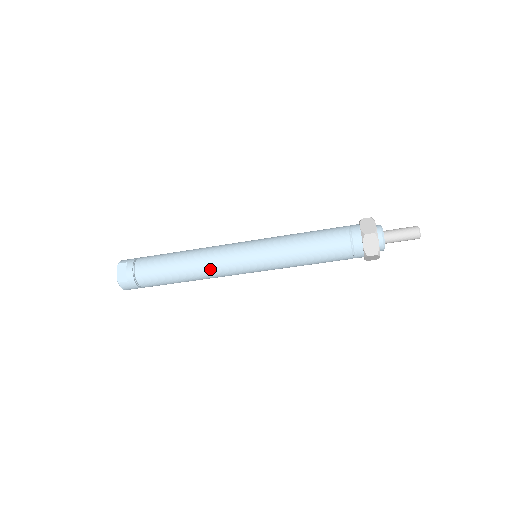
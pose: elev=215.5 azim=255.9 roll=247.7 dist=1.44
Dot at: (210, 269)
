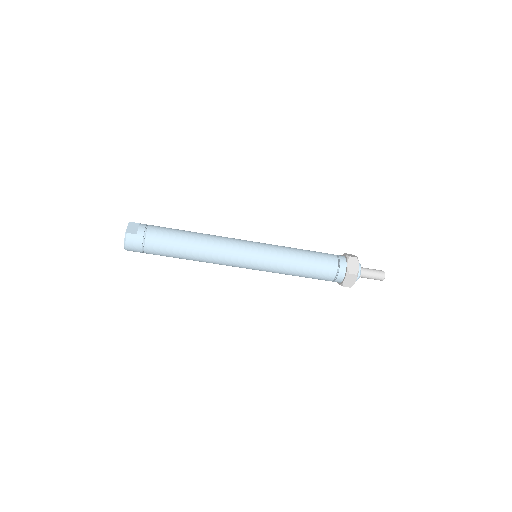
Dot at: (219, 247)
